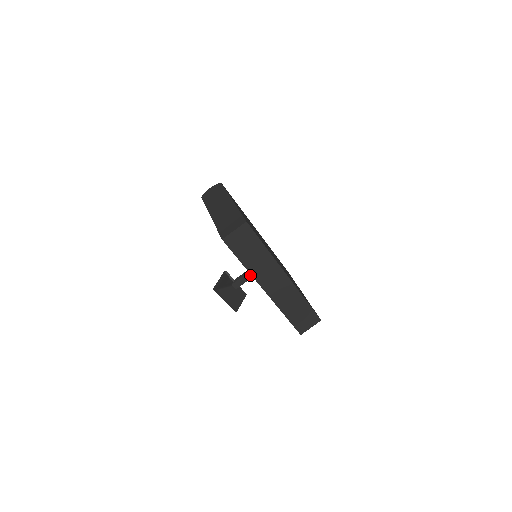
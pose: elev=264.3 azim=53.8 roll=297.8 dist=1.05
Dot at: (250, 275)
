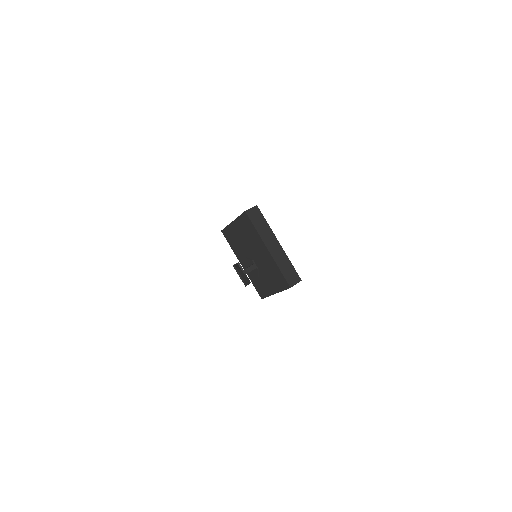
Dot at: (253, 267)
